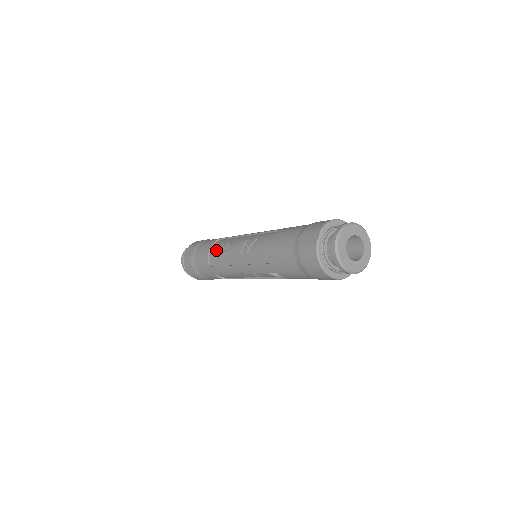
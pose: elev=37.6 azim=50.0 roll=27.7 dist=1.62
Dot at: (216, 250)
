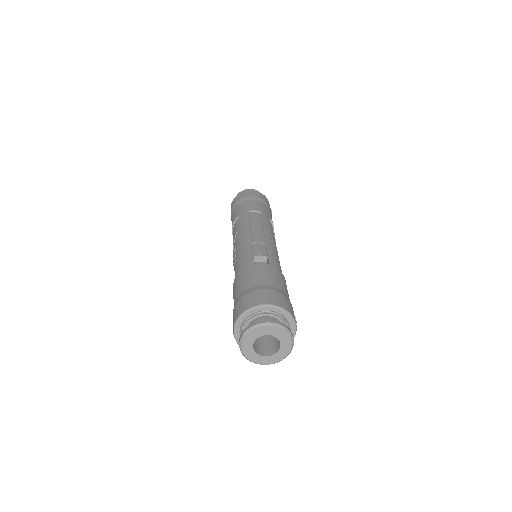
Dot at: (233, 235)
